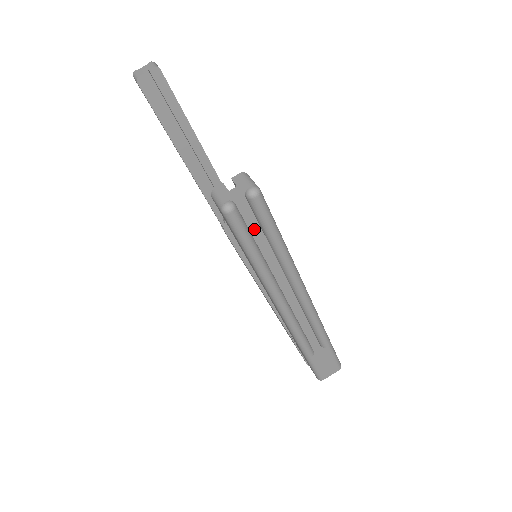
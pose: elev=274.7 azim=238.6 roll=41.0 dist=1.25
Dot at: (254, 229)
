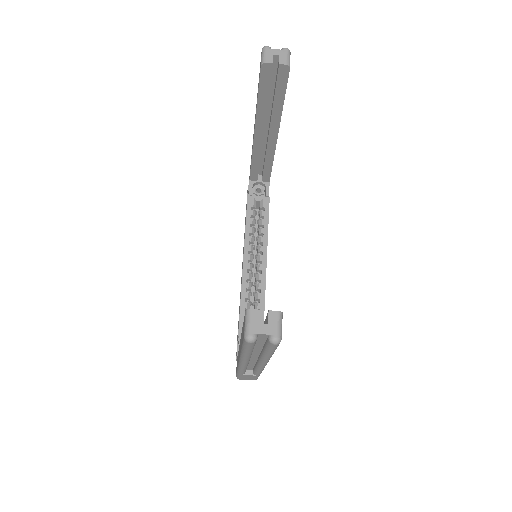
Dot at: (259, 342)
